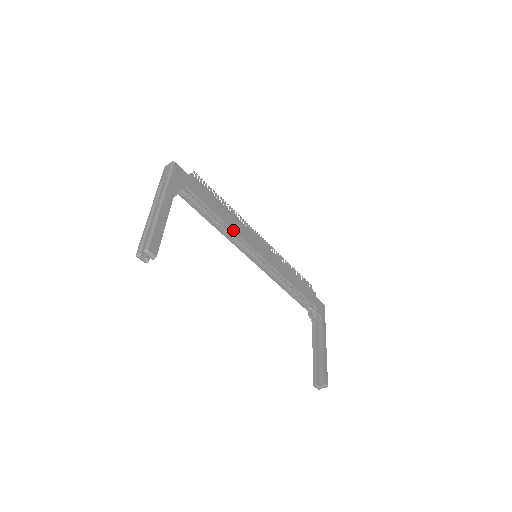
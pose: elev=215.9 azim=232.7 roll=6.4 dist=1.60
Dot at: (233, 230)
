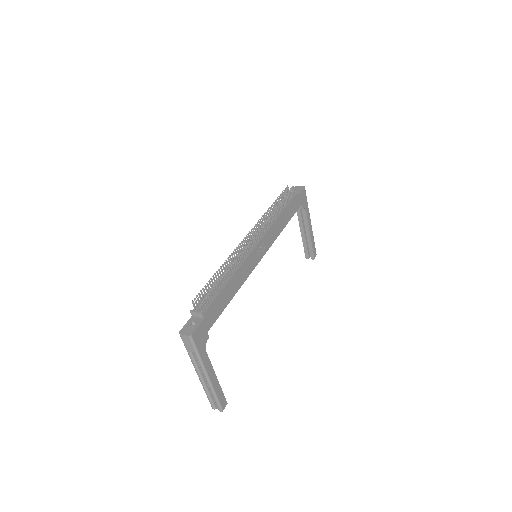
Dot at: occluded
